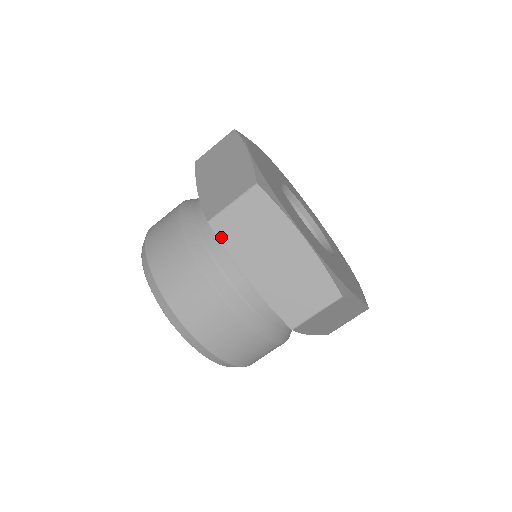
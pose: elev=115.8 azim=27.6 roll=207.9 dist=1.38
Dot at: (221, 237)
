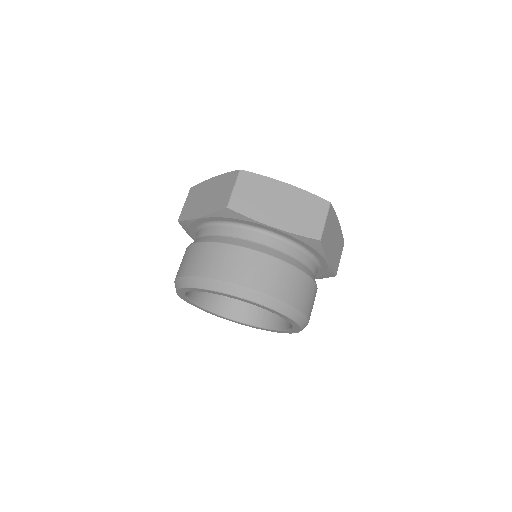
Dot at: (241, 211)
